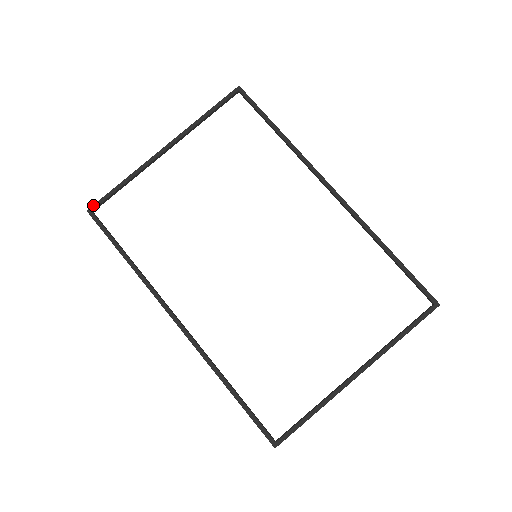
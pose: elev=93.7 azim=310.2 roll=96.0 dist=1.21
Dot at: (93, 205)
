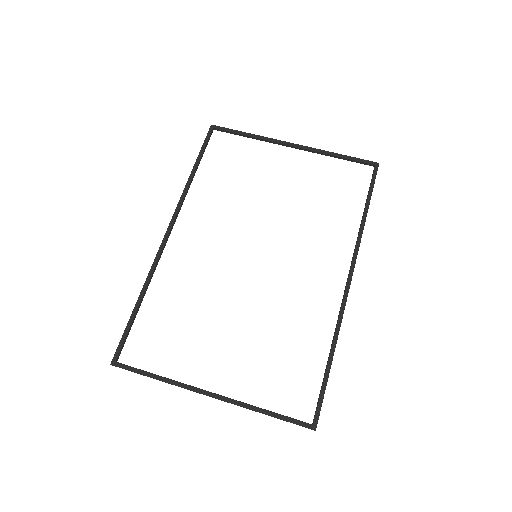
Dot at: (218, 126)
